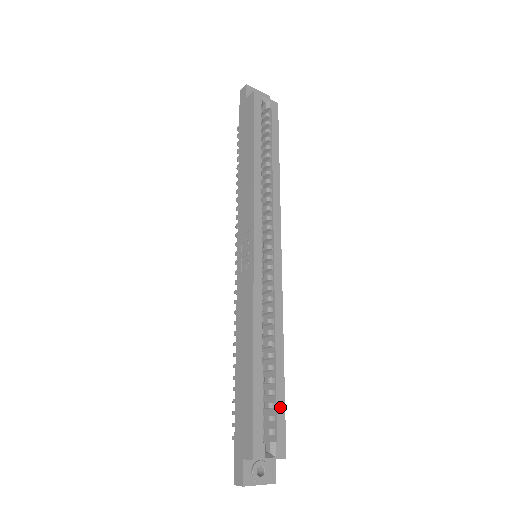
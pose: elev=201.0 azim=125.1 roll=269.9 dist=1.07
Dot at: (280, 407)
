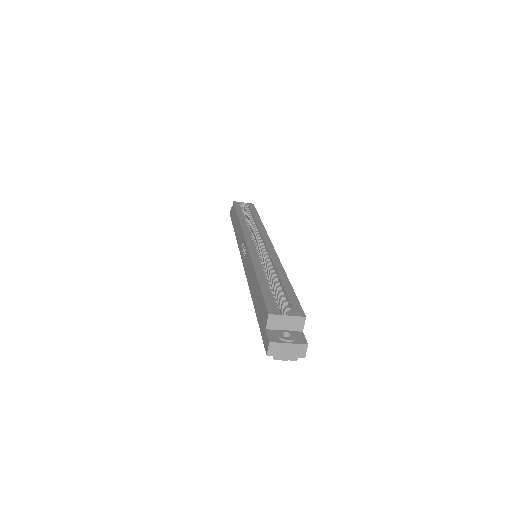
Dot at: (291, 295)
